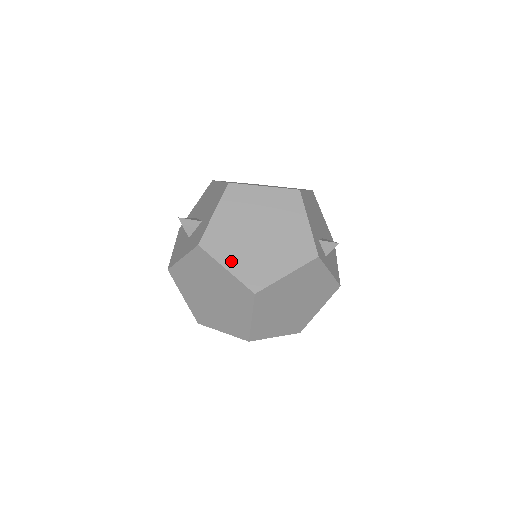
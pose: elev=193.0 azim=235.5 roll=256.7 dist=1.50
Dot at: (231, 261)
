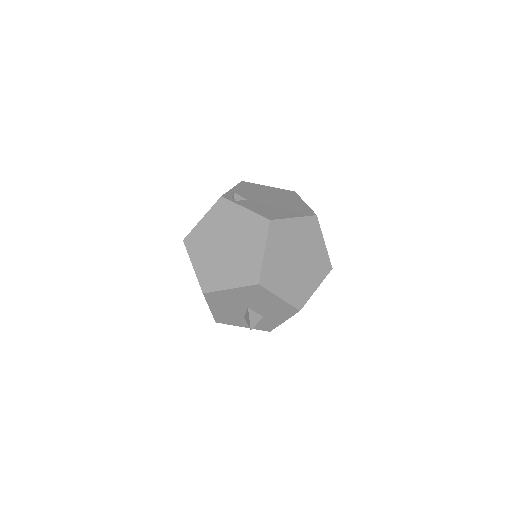
Dot at: occluded
